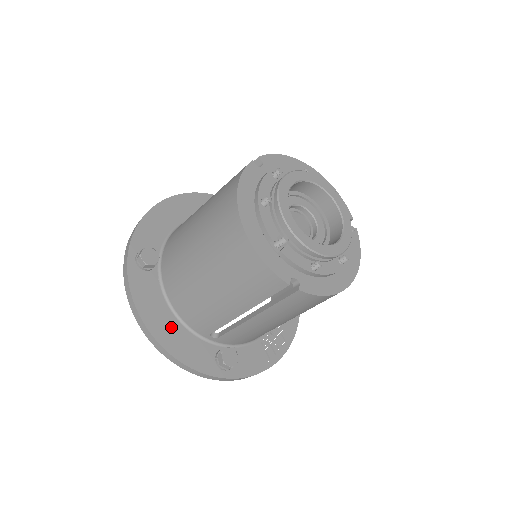
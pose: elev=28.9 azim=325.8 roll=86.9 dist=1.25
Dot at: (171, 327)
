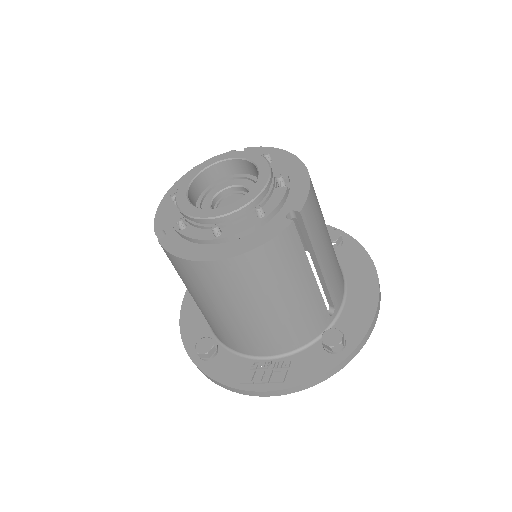
Dot at: occluded
